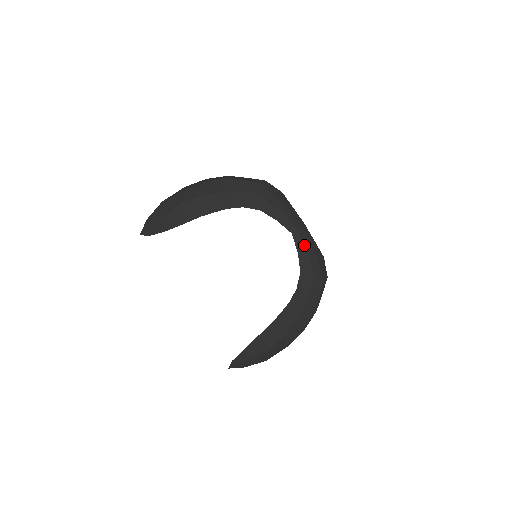
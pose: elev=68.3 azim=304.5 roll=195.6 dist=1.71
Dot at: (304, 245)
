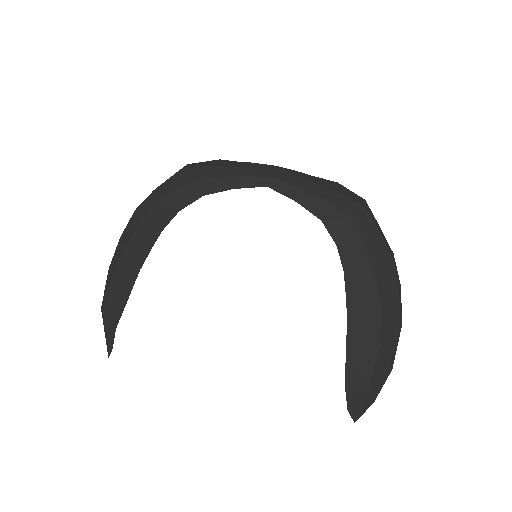
Dot at: (295, 186)
